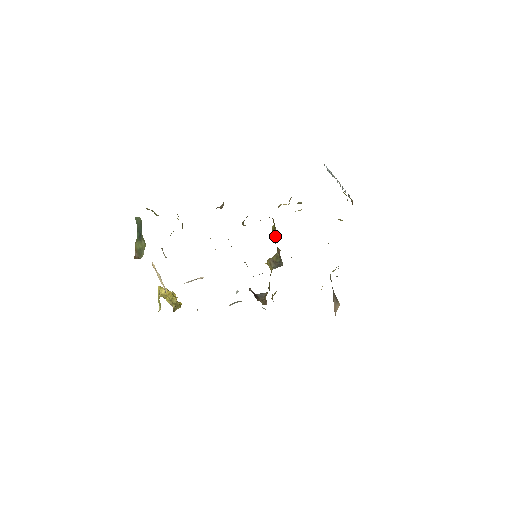
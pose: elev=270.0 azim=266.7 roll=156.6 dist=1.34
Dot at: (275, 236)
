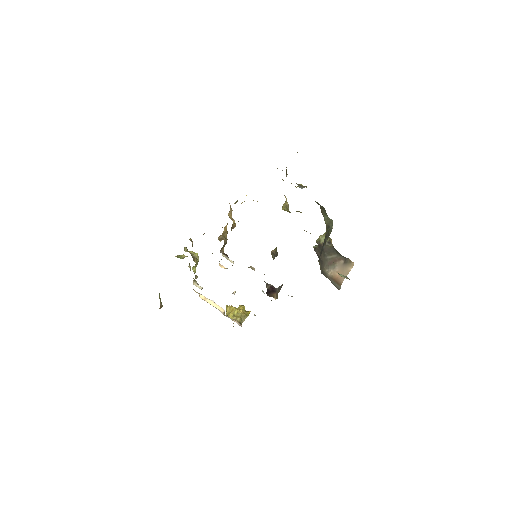
Dot at: occluded
